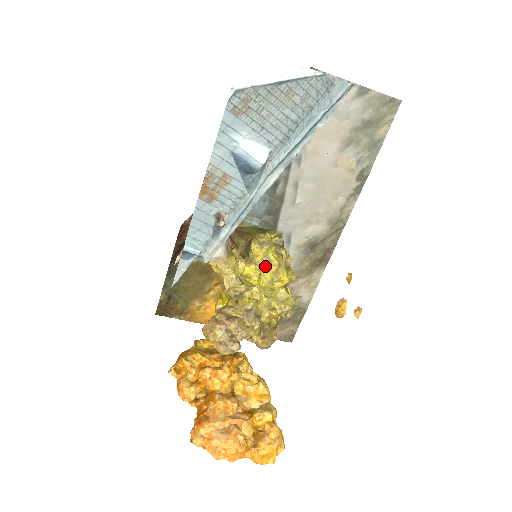
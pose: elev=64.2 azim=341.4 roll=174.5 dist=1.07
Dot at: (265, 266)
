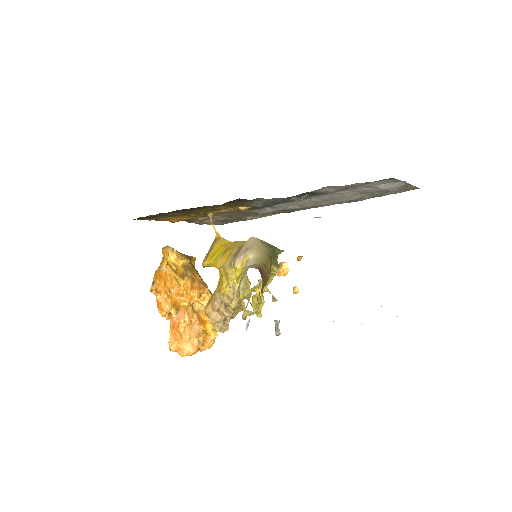
Dot at: occluded
